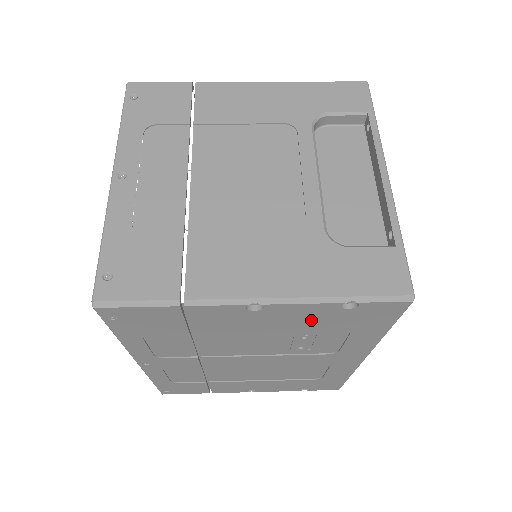
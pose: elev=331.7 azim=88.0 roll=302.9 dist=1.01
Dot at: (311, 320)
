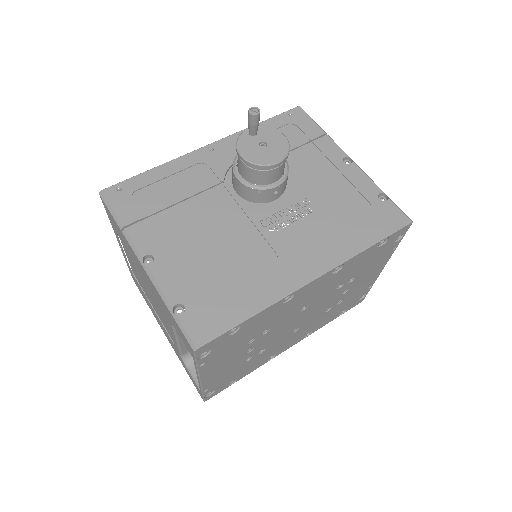
Dot at: occluded
